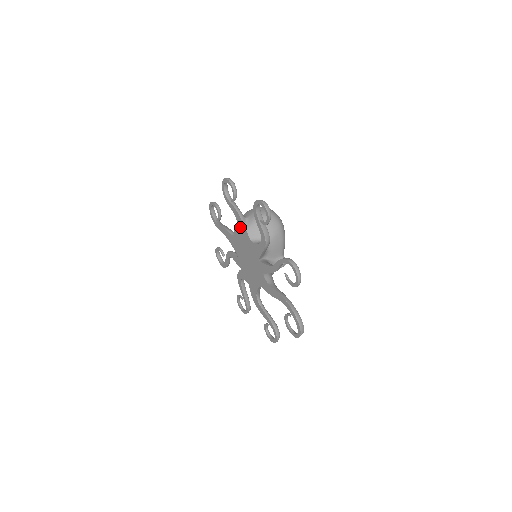
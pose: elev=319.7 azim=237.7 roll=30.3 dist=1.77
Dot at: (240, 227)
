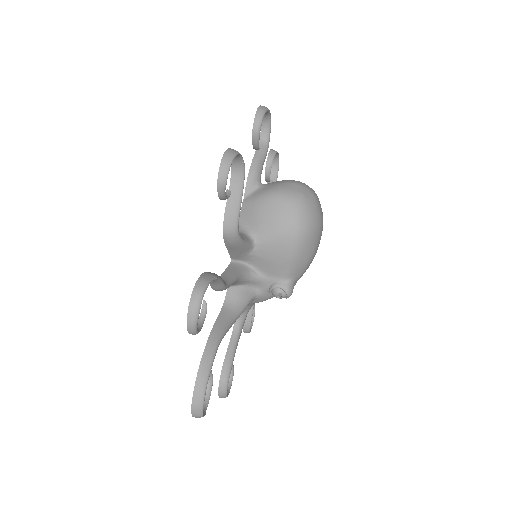
Dot at: occluded
